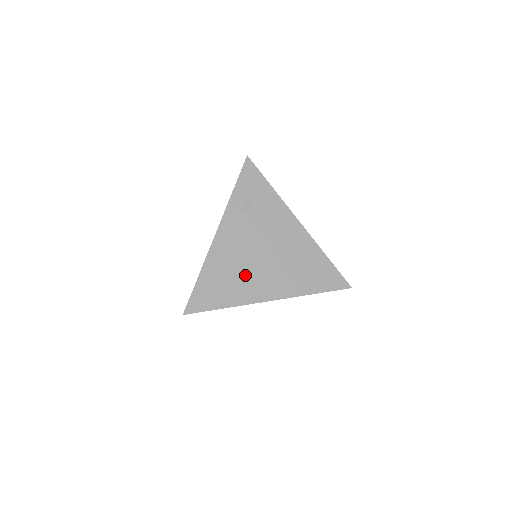
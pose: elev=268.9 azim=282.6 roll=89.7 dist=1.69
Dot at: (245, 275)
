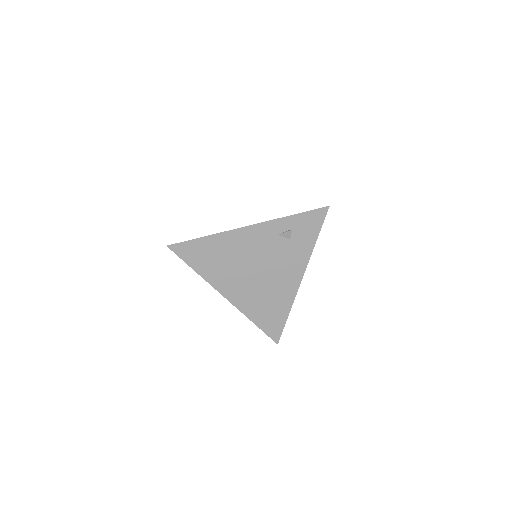
Dot at: (231, 268)
